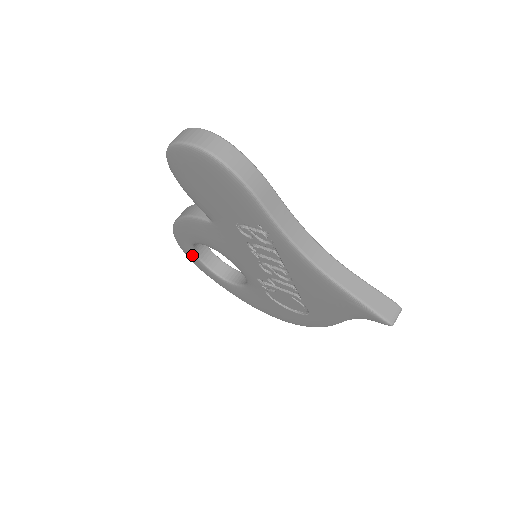
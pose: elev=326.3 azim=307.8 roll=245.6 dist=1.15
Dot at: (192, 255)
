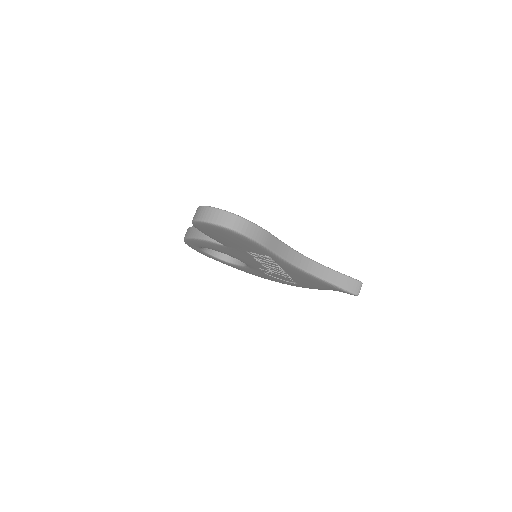
Dot at: (199, 250)
